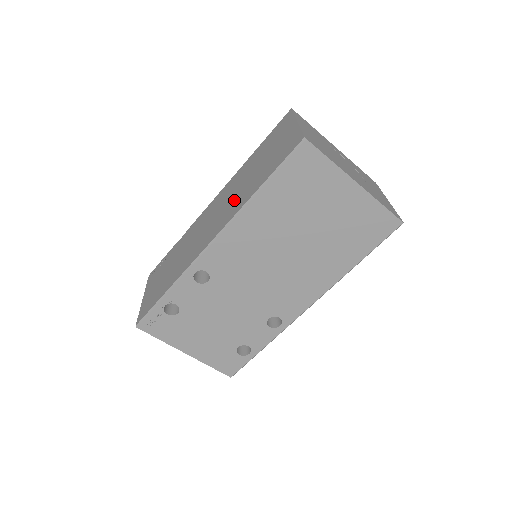
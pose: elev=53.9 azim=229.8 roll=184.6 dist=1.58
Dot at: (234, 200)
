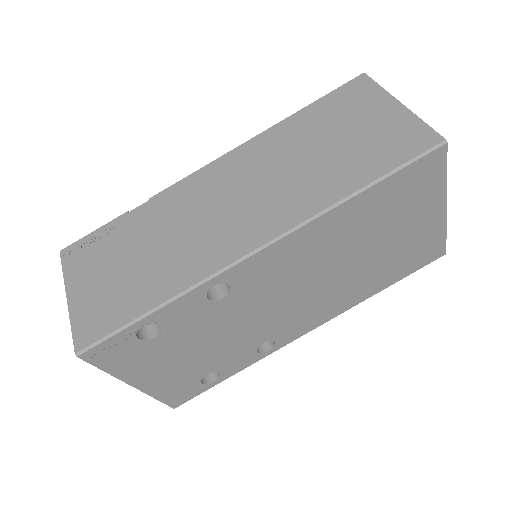
Dot at: (290, 186)
